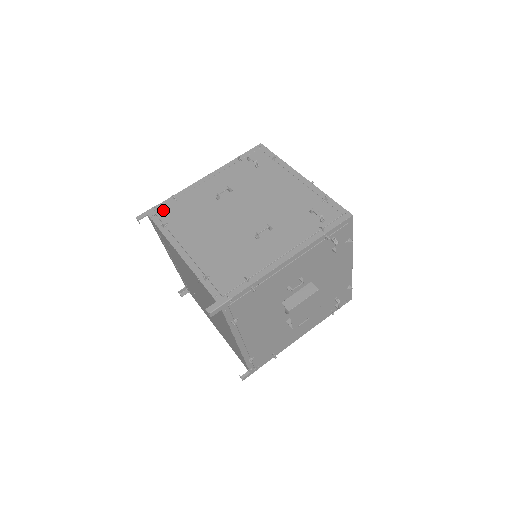
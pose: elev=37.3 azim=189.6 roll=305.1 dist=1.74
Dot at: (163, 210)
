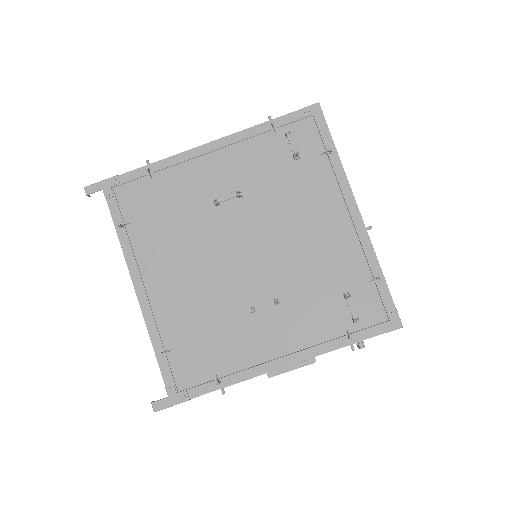
Dot at: (127, 191)
